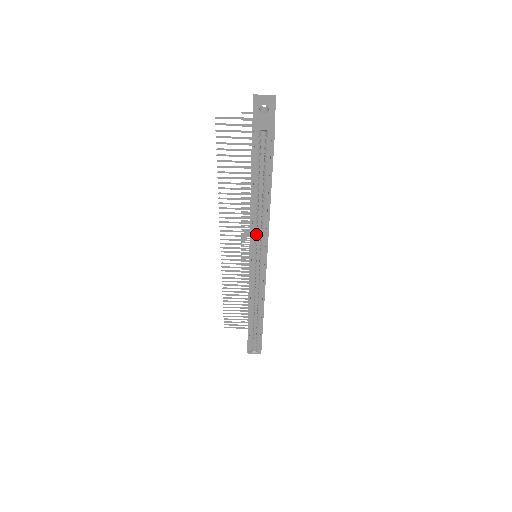
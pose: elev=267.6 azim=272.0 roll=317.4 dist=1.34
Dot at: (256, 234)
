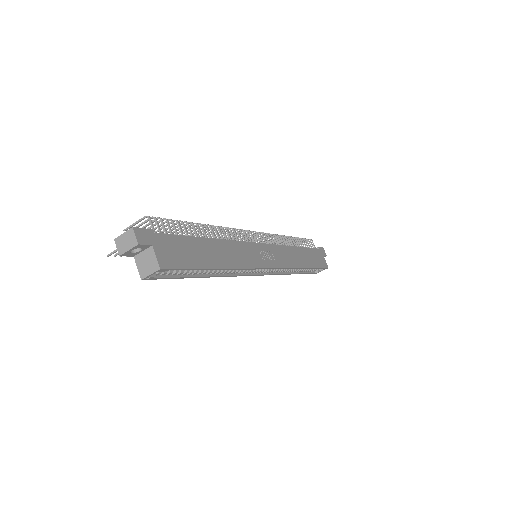
Dot at: (237, 270)
